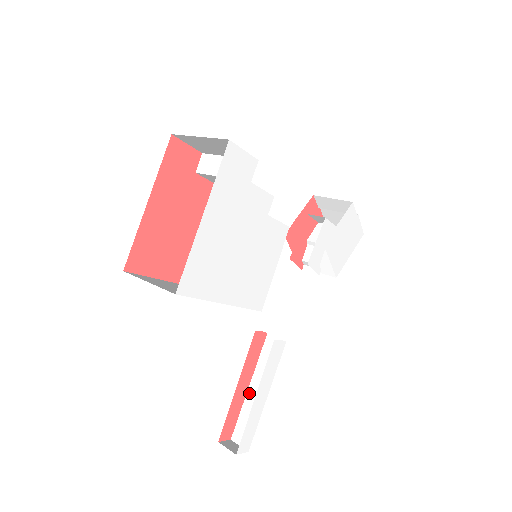
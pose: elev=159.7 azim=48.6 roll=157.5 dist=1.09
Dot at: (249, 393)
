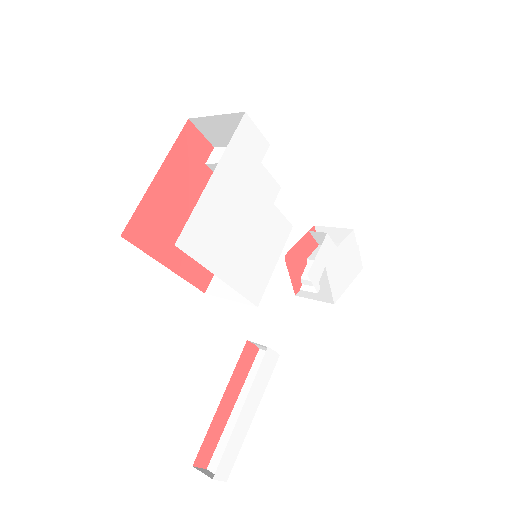
Dot at: (233, 414)
